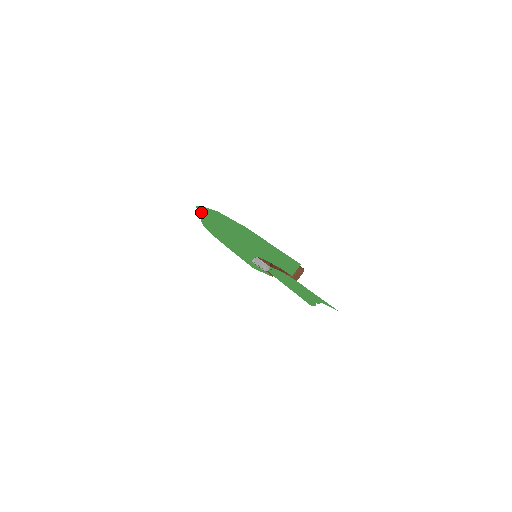
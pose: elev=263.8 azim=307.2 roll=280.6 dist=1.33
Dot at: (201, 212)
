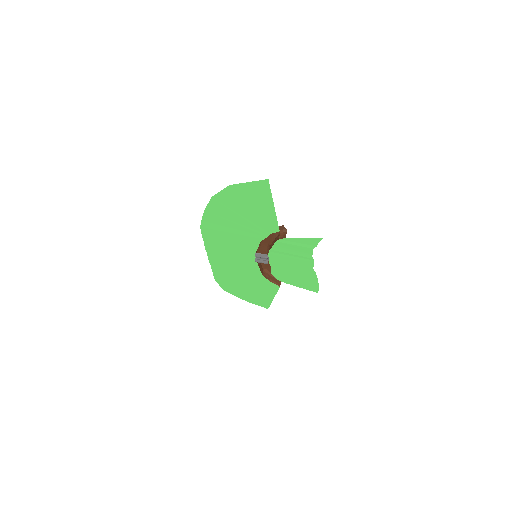
Dot at: (205, 236)
